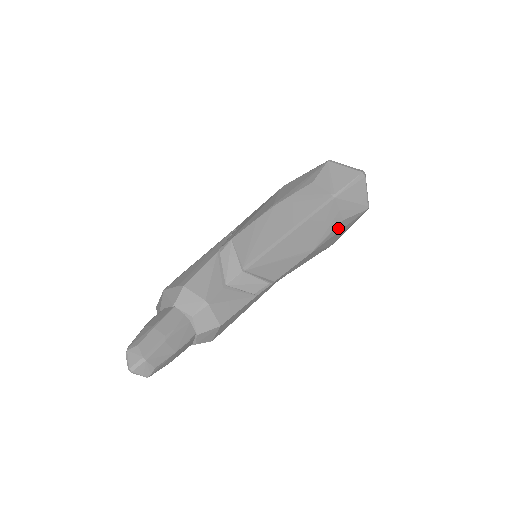
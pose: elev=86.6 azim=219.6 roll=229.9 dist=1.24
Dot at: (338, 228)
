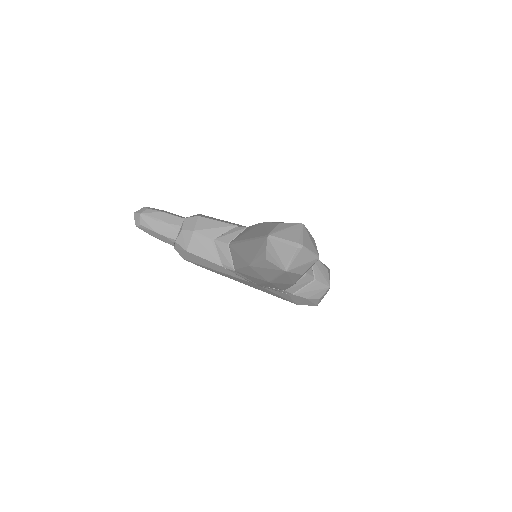
Dot at: (264, 264)
